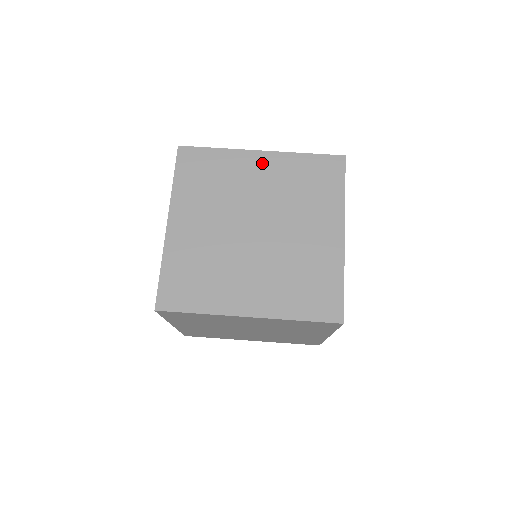
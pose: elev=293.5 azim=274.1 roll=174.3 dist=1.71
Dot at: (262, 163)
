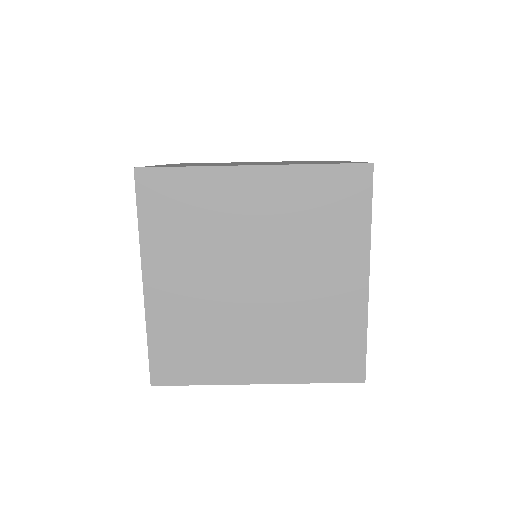
Dot at: (256, 186)
